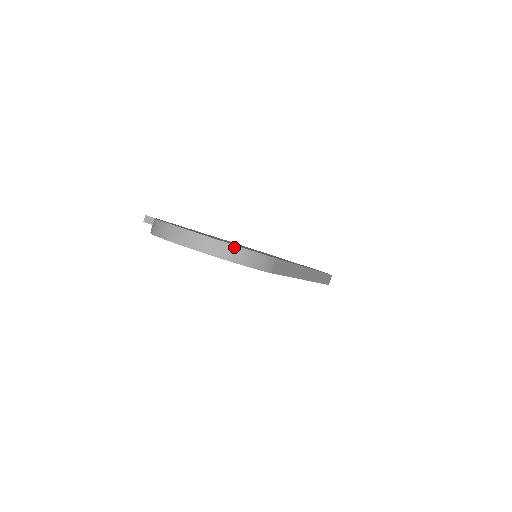
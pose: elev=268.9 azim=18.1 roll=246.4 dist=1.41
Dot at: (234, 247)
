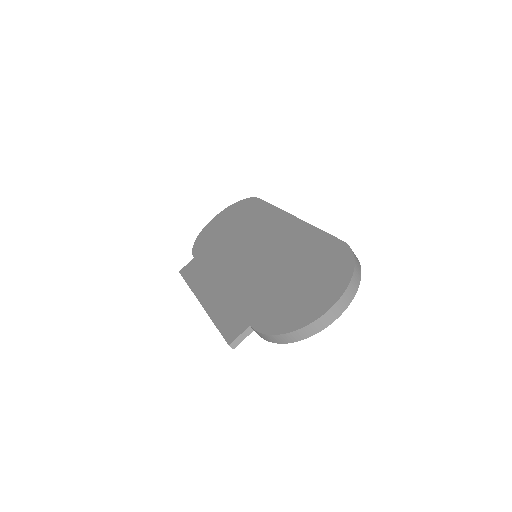
Dot at: (354, 273)
